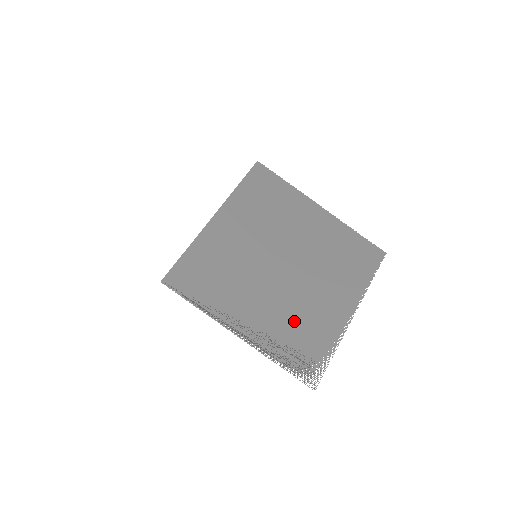
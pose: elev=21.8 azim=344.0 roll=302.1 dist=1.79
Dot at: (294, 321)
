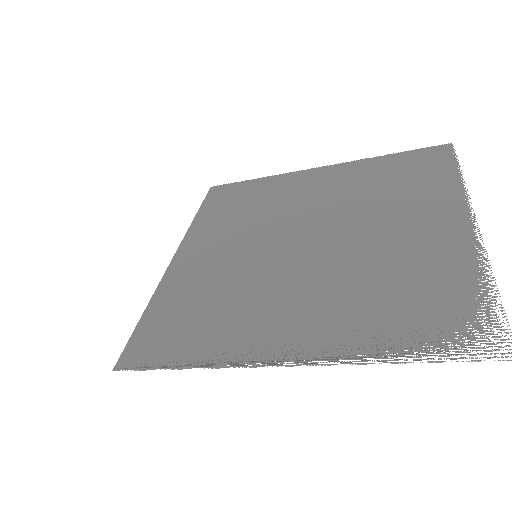
Dot at: (374, 285)
